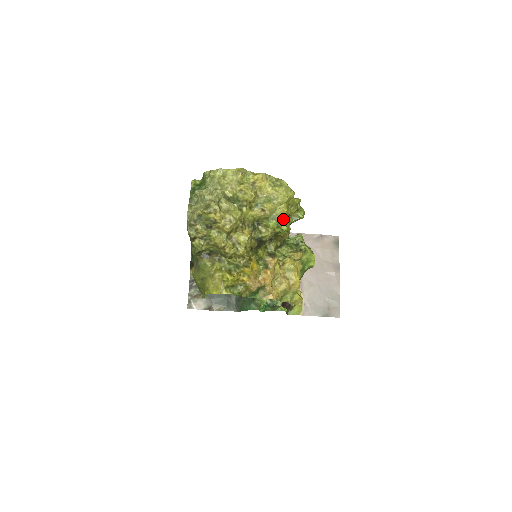
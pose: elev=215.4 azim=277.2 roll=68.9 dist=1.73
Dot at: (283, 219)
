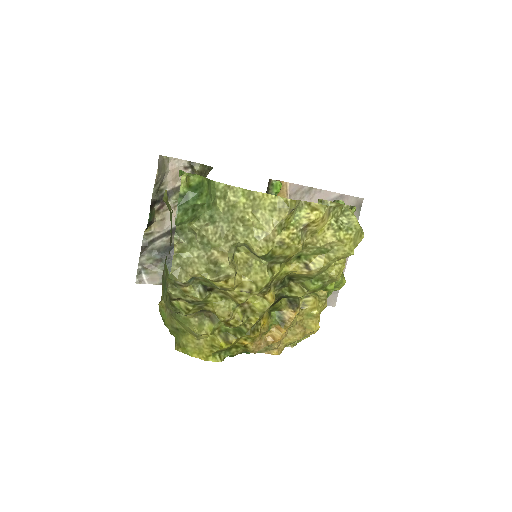
Dot at: (334, 280)
